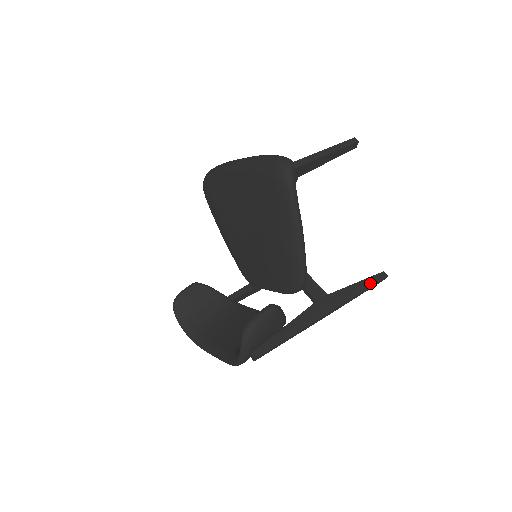
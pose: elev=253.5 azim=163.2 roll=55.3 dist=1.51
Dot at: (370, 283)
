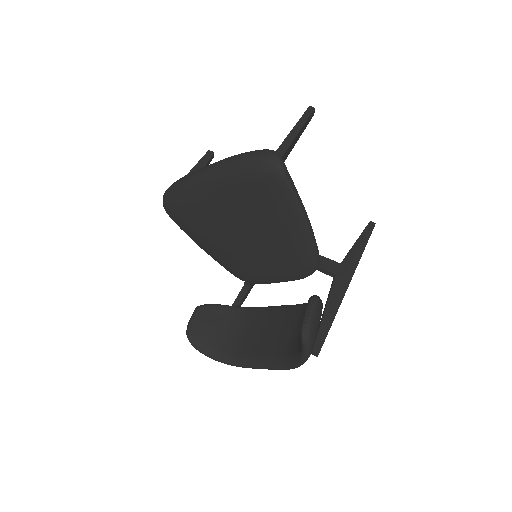
Dot at: (367, 236)
